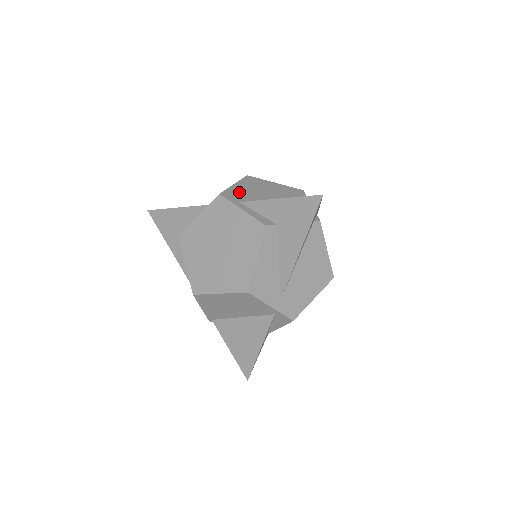
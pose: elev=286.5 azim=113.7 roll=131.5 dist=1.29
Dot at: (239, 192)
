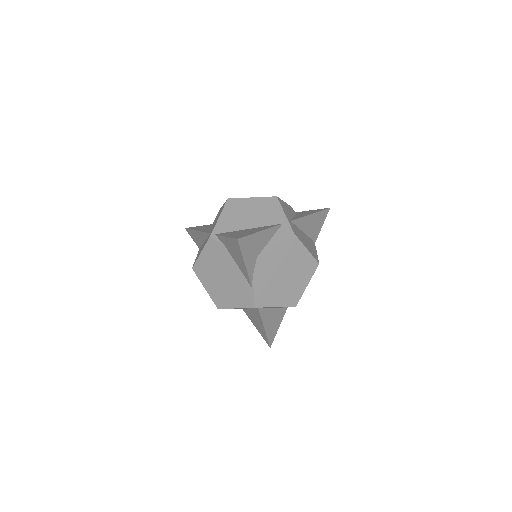
Dot at: occluded
